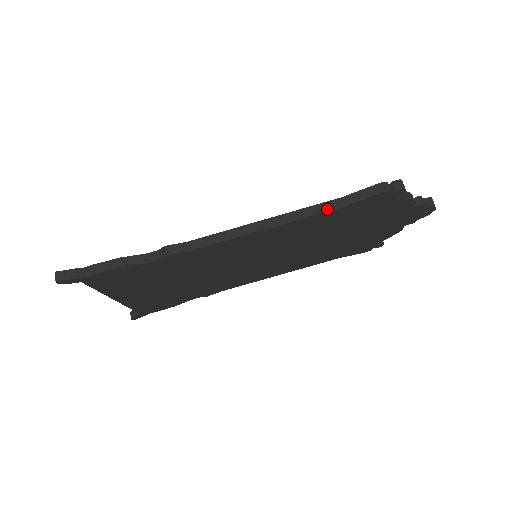
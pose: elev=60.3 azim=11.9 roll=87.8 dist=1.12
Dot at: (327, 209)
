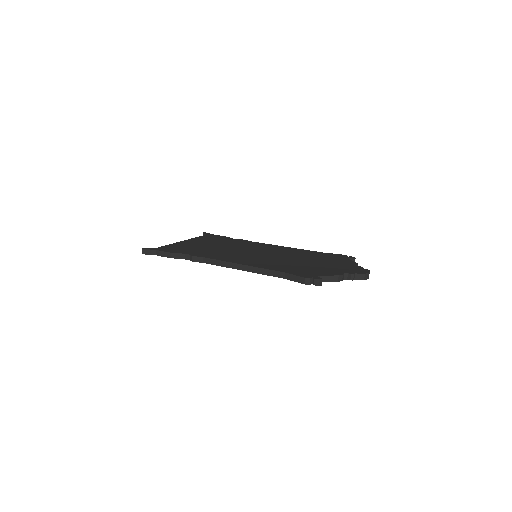
Dot at: (275, 275)
